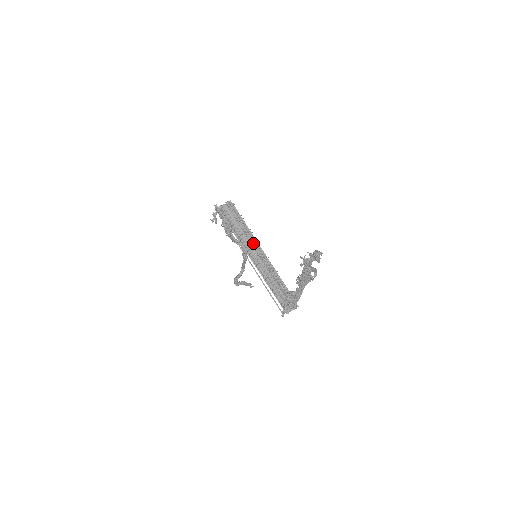
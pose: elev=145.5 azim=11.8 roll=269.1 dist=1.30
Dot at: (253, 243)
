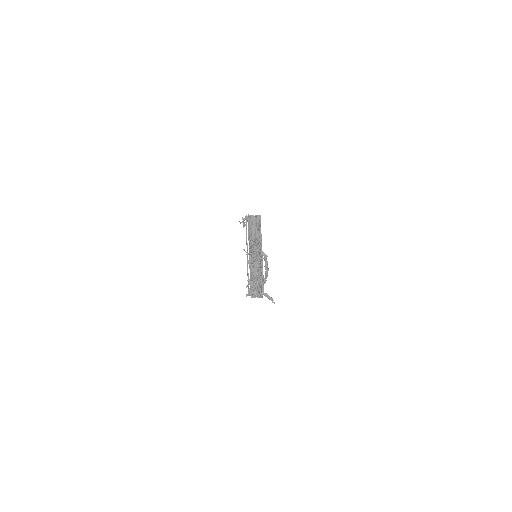
Dot at: occluded
